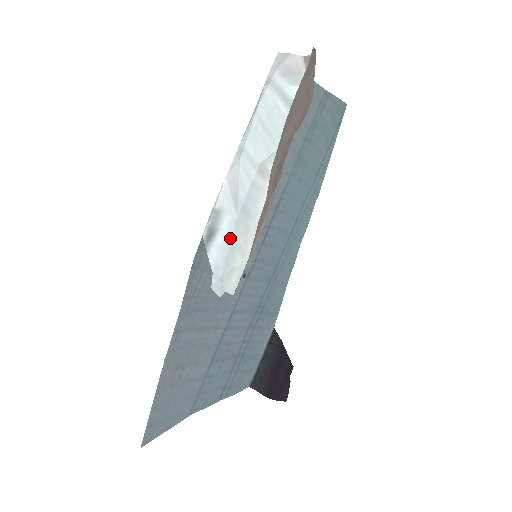
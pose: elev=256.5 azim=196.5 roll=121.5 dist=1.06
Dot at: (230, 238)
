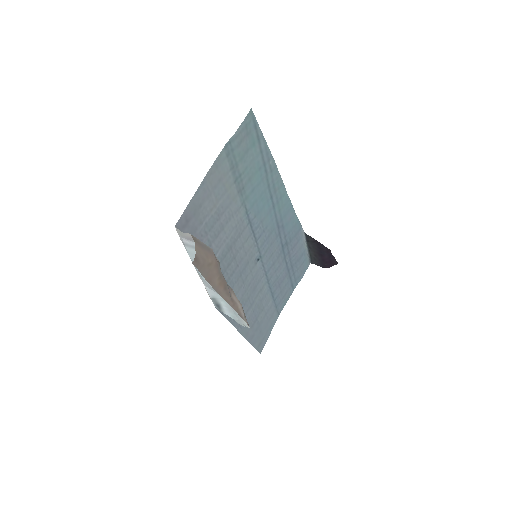
Dot at: (229, 306)
